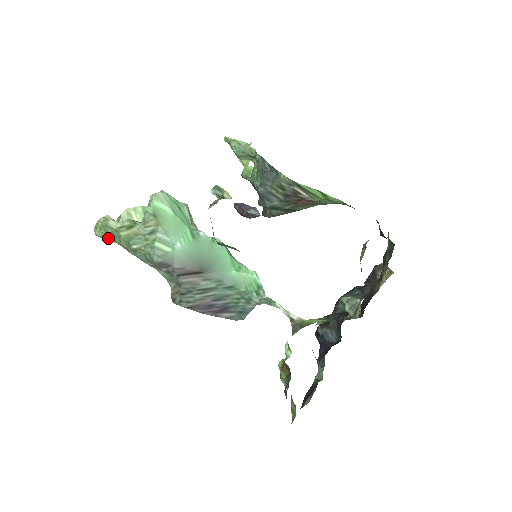
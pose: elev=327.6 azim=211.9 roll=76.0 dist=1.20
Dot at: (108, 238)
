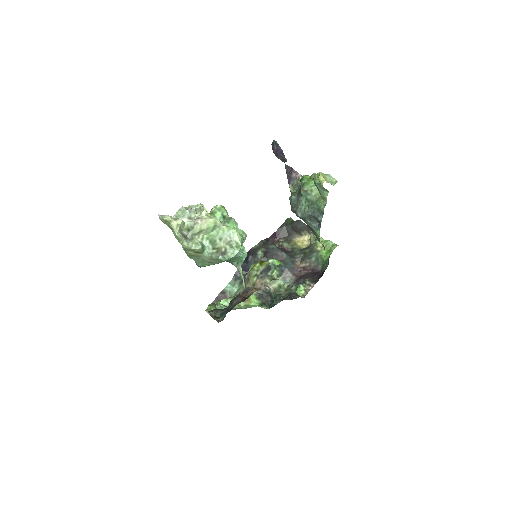
Dot at: occluded
